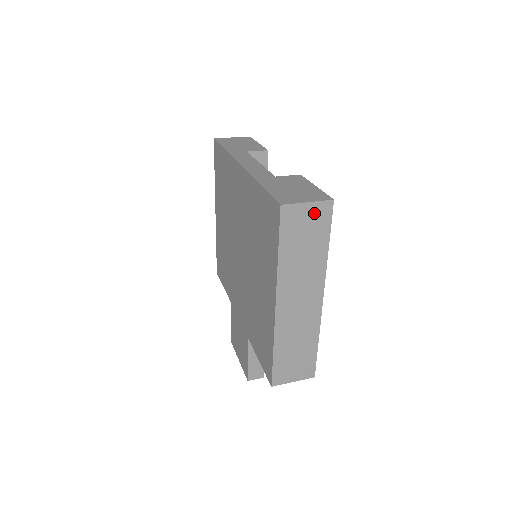
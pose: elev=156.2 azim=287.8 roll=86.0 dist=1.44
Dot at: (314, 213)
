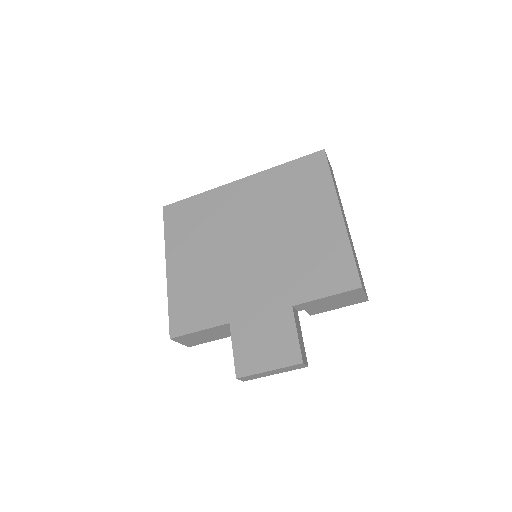
Dot at: (331, 168)
